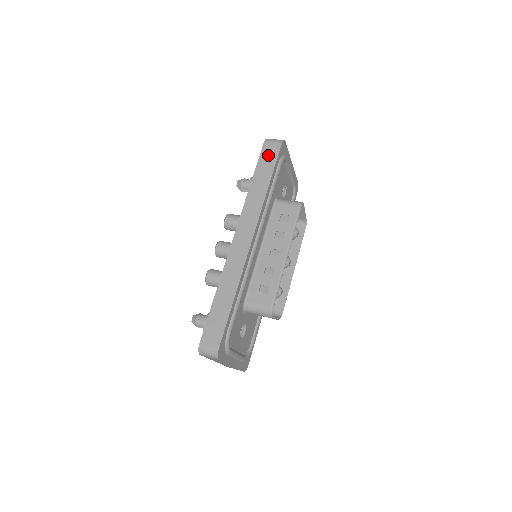
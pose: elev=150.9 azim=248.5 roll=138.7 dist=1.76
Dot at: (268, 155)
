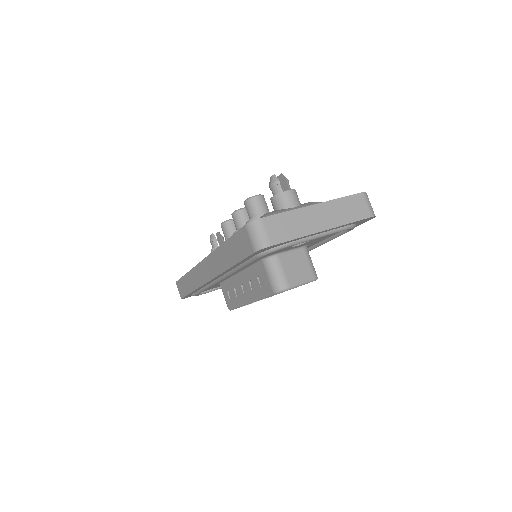
Dot at: (241, 243)
